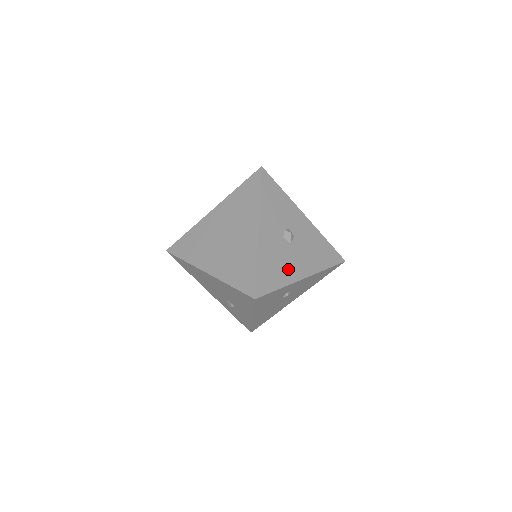
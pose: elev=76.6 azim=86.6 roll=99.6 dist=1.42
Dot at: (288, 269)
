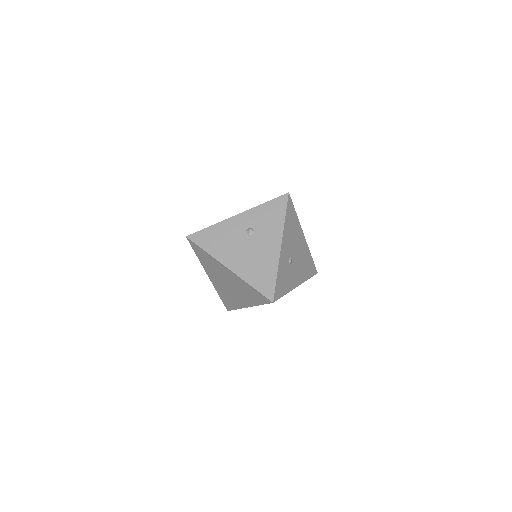
Dot at: occluded
